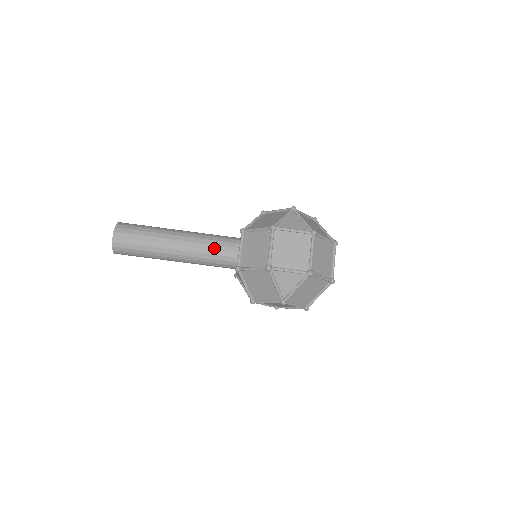
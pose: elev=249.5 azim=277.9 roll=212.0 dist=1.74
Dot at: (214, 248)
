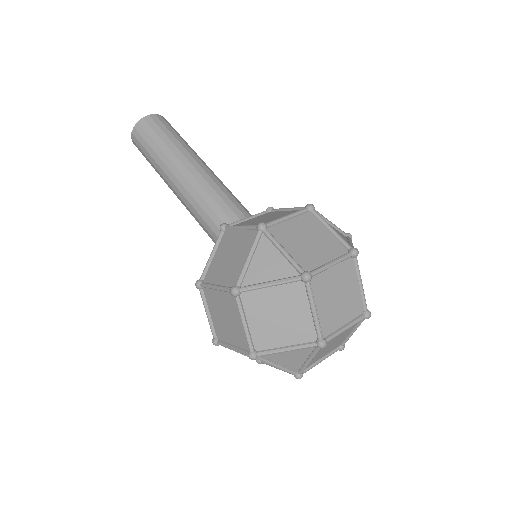
Dot at: (223, 197)
